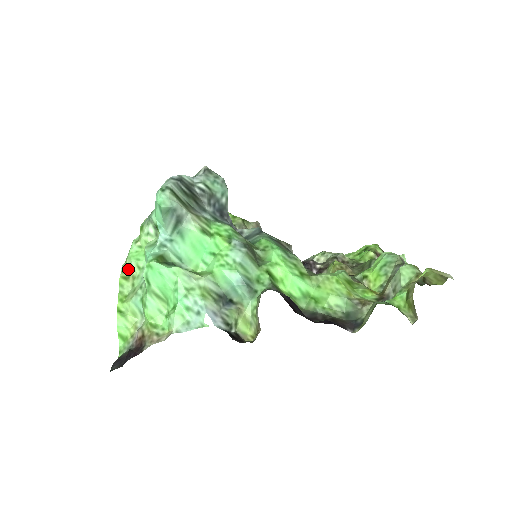
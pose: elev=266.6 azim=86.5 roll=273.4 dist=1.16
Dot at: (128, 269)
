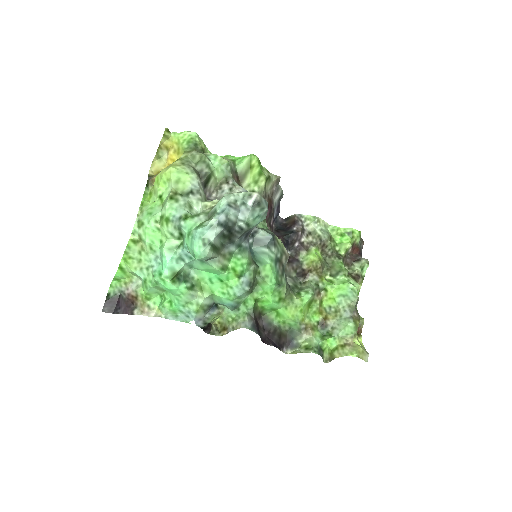
Dot at: (140, 237)
